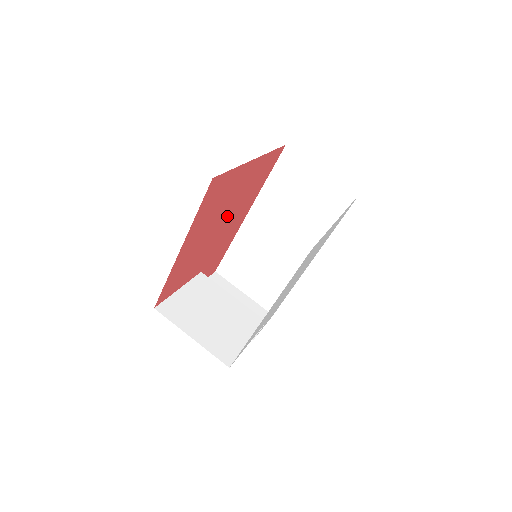
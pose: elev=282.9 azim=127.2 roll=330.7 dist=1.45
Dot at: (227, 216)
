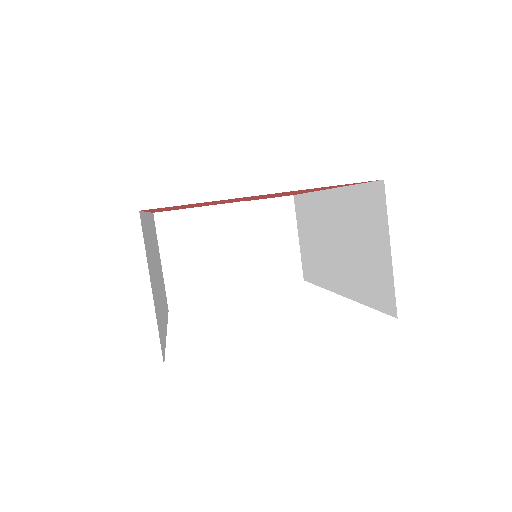
Dot at: occluded
